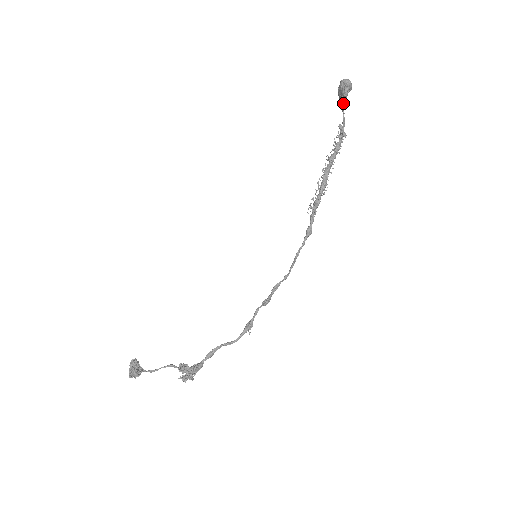
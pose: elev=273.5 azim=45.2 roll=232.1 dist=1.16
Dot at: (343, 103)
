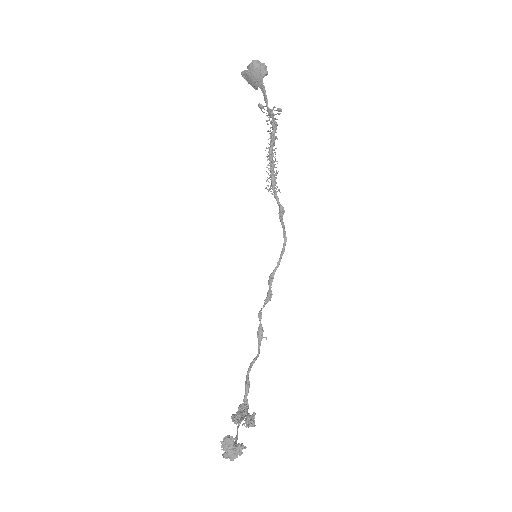
Dot at: (257, 83)
